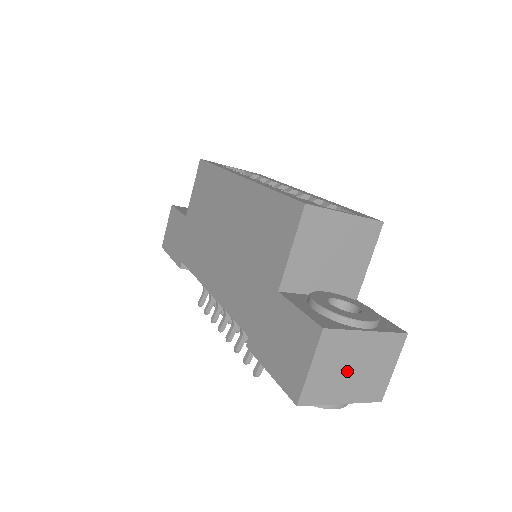
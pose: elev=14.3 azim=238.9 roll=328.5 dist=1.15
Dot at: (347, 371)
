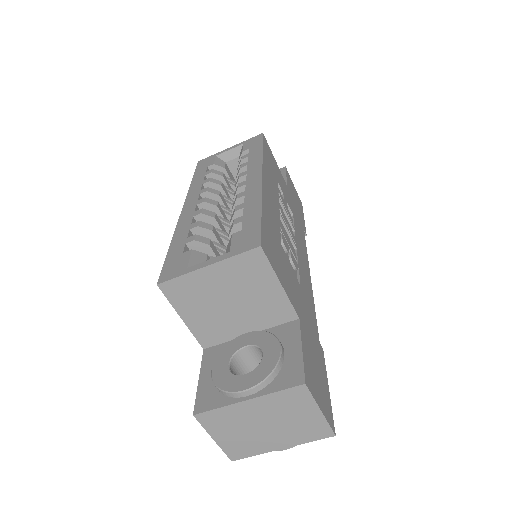
Dot at: (259, 430)
